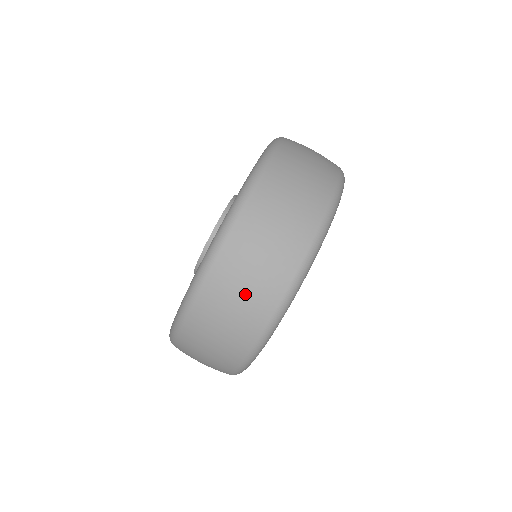
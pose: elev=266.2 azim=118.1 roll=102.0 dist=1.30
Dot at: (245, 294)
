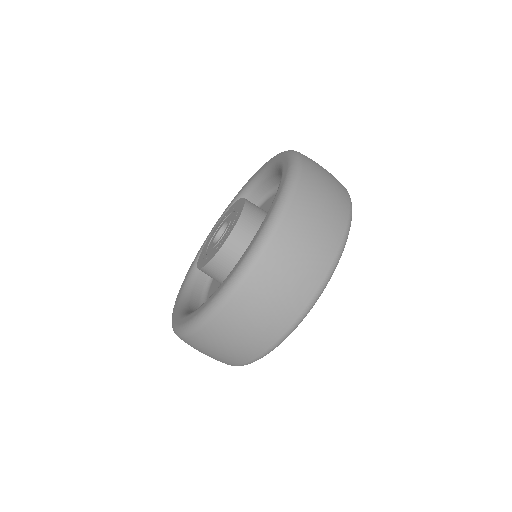
Dot at: (243, 338)
